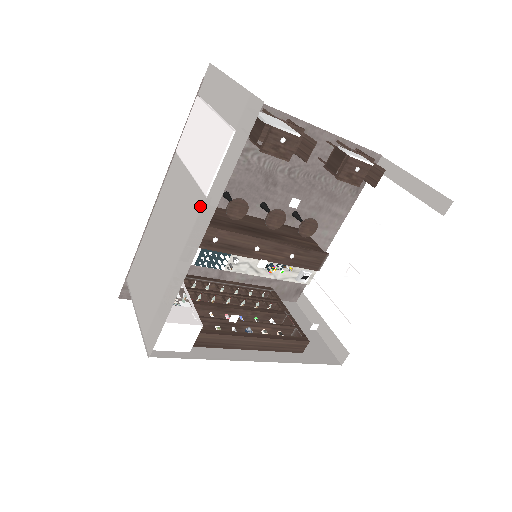
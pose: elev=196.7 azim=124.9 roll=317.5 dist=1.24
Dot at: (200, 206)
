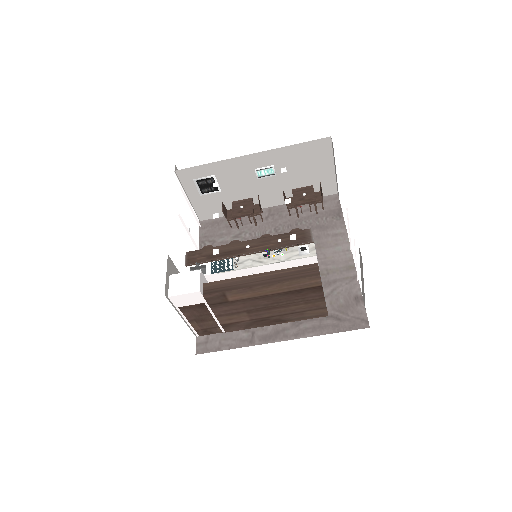
Dot at: occluded
